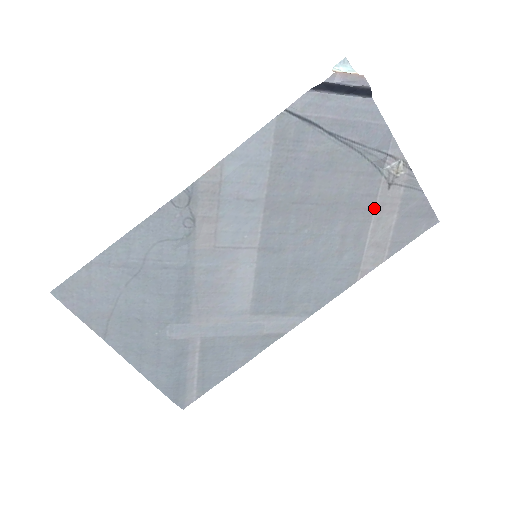
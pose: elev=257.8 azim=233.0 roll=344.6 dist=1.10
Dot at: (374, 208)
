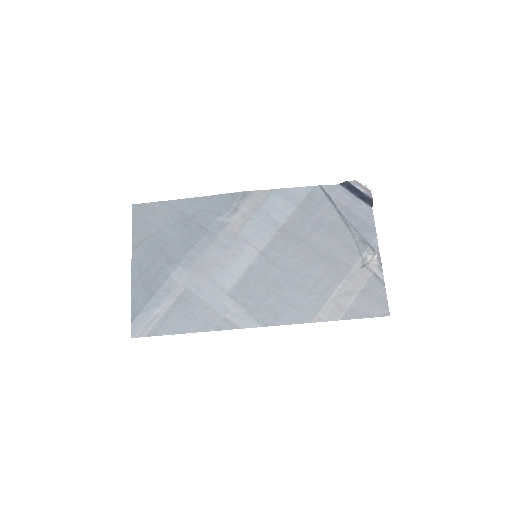
Dot at: (347, 275)
